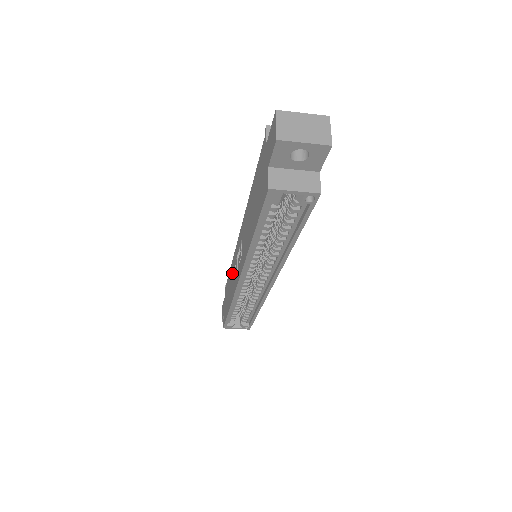
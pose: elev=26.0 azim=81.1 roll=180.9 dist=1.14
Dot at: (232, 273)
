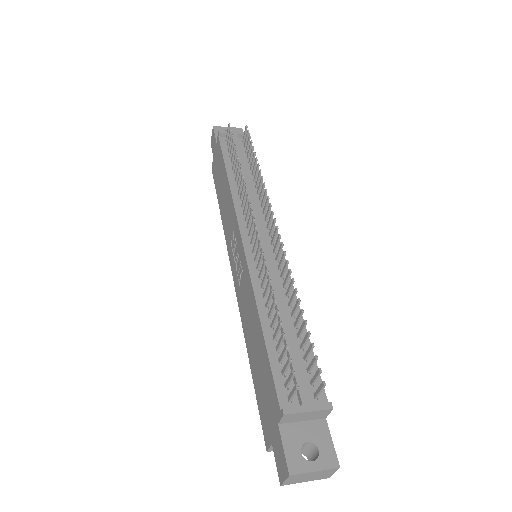
Dot at: (228, 209)
